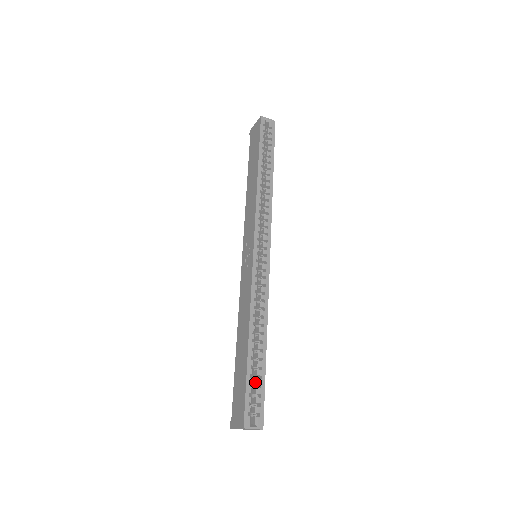
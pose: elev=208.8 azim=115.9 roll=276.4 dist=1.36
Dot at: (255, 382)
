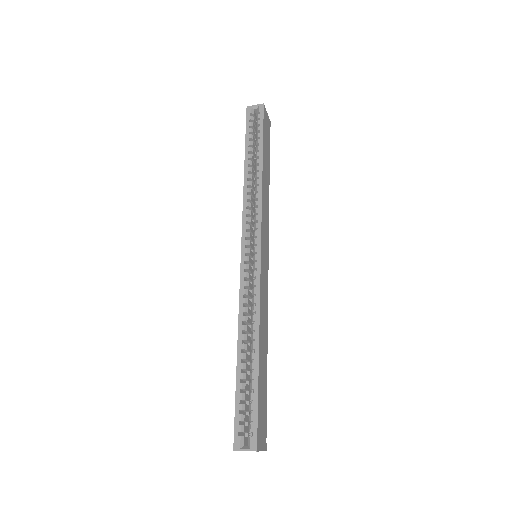
Dot at: (250, 397)
